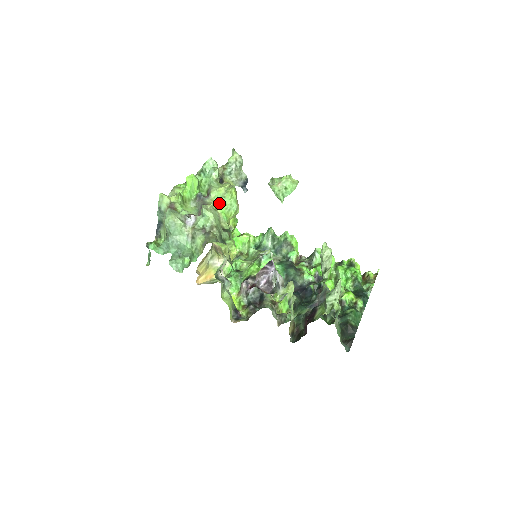
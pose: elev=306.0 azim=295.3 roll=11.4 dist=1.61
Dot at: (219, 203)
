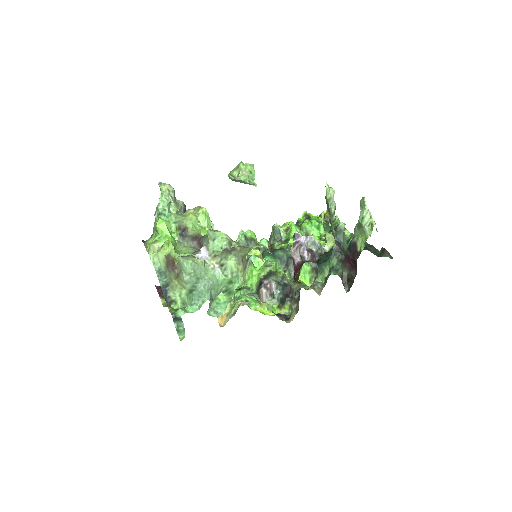
Dot at: (199, 230)
